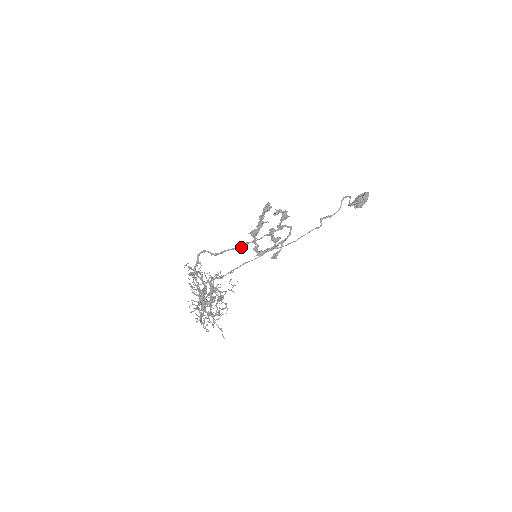
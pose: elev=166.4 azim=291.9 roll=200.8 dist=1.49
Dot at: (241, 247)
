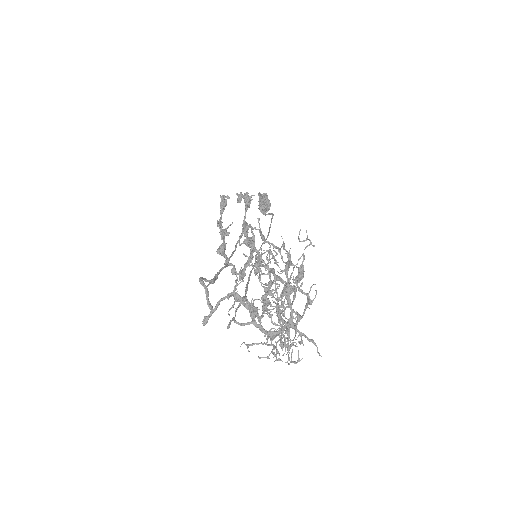
Dot at: (227, 264)
